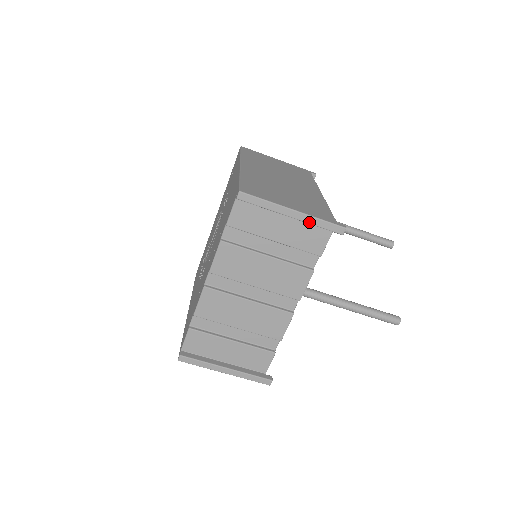
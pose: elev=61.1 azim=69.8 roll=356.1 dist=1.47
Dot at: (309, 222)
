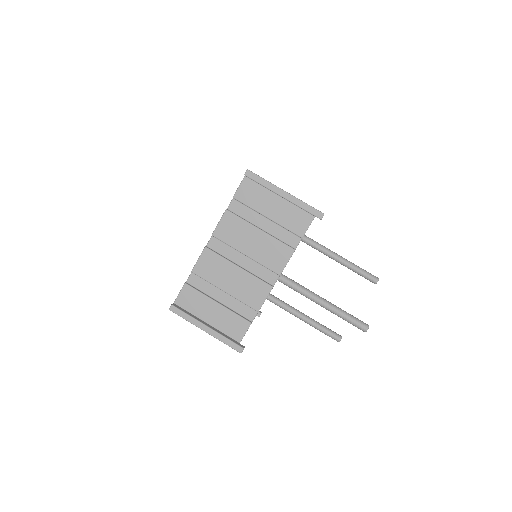
Dot at: (296, 203)
